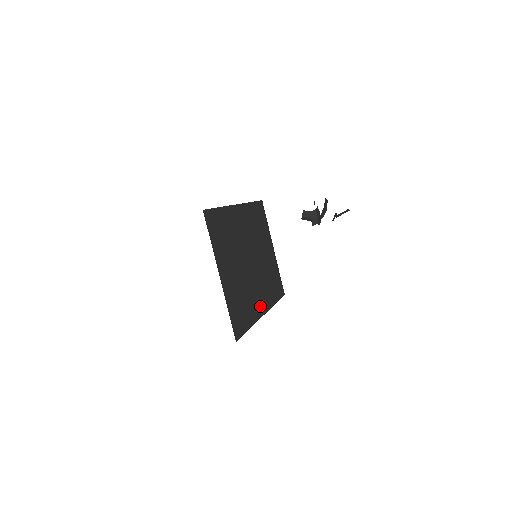
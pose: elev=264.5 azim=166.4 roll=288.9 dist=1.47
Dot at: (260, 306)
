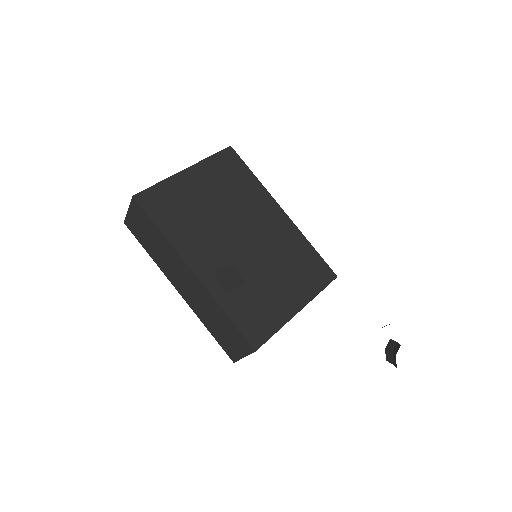
Dot at: (198, 261)
